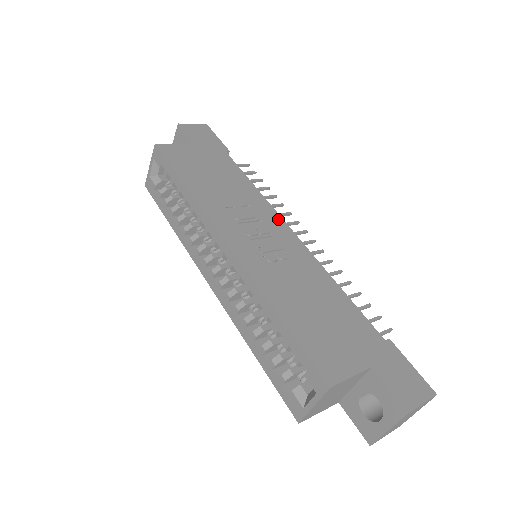
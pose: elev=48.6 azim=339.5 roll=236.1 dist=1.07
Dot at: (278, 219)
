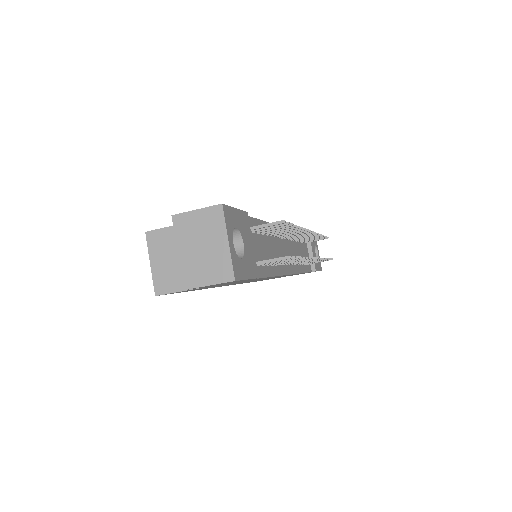
Dot at: occluded
